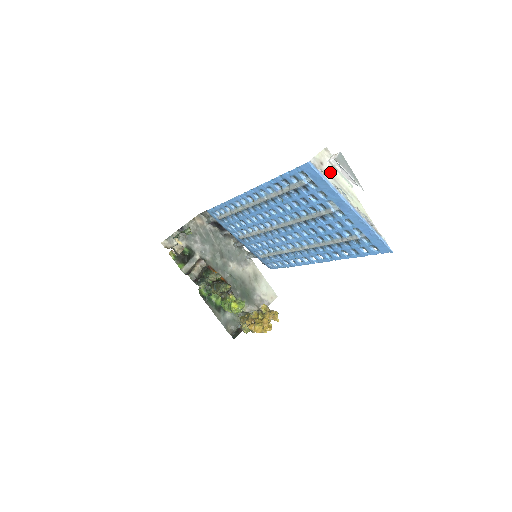
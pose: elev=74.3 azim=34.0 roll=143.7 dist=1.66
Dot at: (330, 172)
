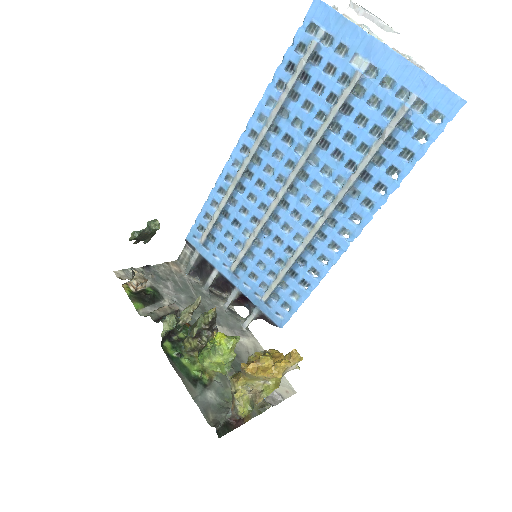
Dot at: occluded
